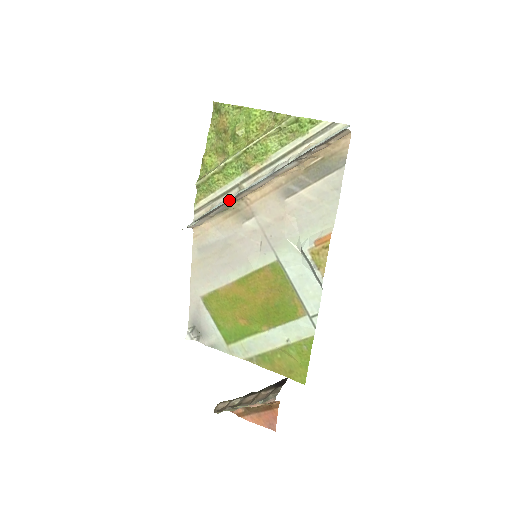
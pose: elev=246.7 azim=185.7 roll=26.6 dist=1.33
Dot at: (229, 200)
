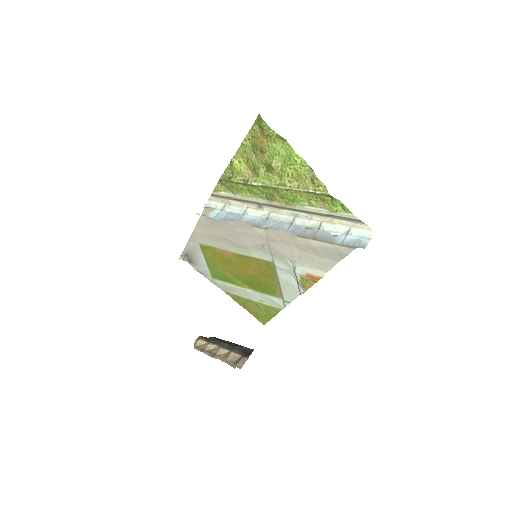
Dot at: (247, 221)
